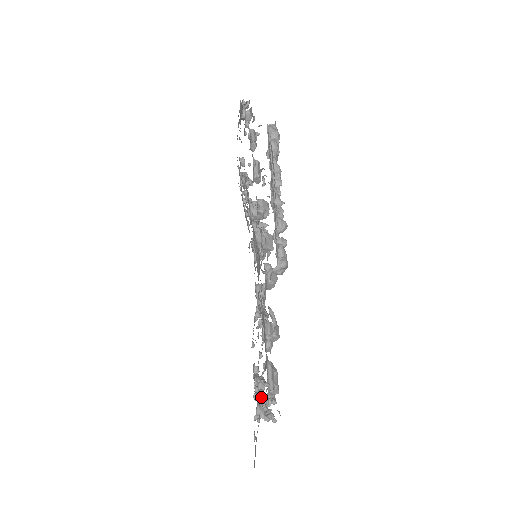
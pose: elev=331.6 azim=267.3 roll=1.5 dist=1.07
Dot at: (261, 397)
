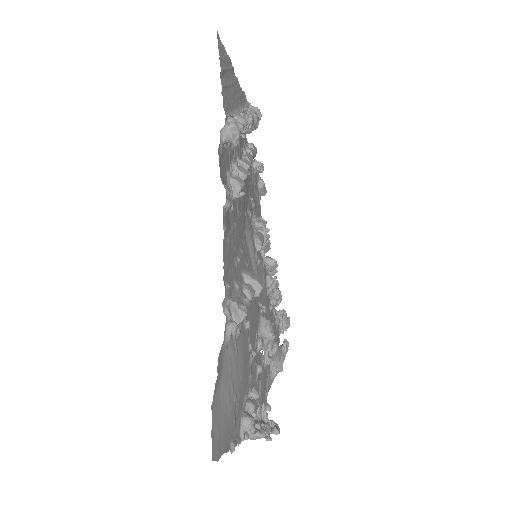
Dot at: (252, 406)
